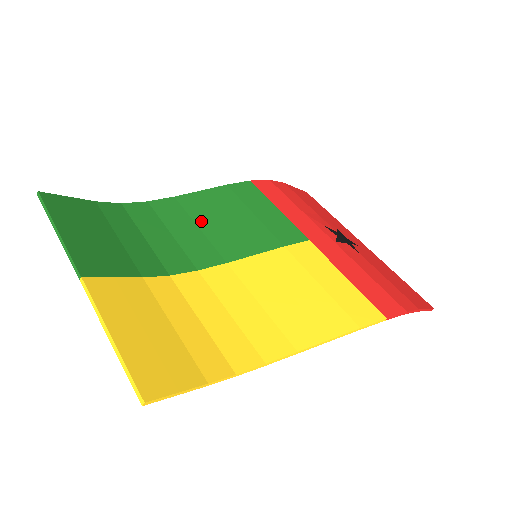
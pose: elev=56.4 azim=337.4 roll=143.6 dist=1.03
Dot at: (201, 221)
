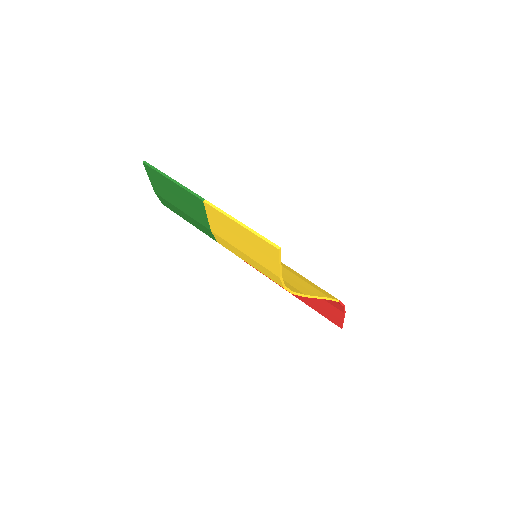
Dot at: occluded
